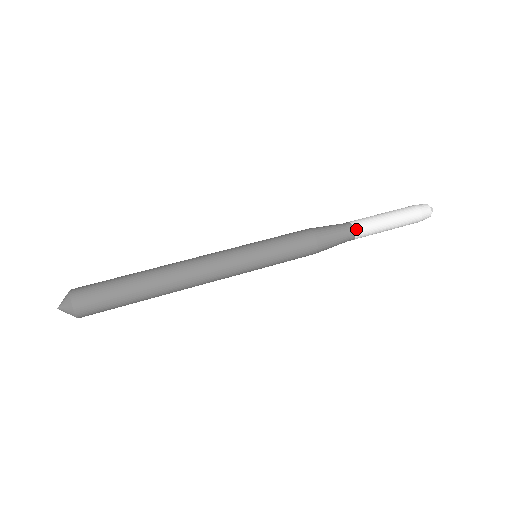
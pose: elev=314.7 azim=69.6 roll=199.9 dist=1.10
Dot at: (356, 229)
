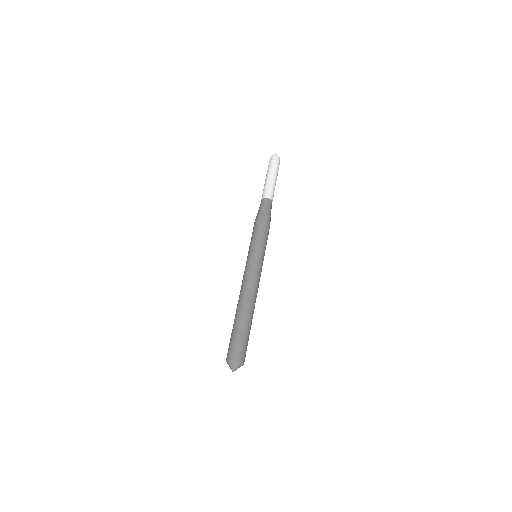
Dot at: (270, 198)
